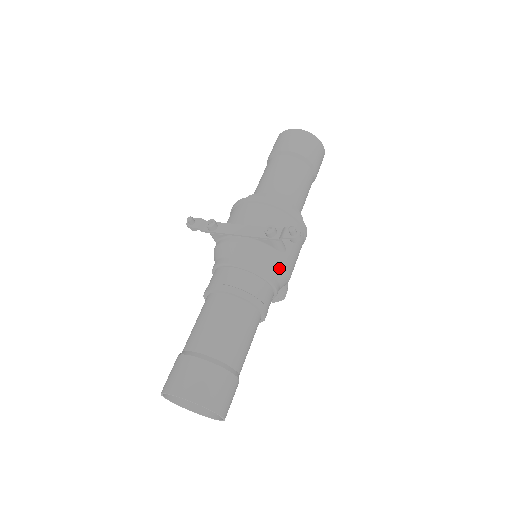
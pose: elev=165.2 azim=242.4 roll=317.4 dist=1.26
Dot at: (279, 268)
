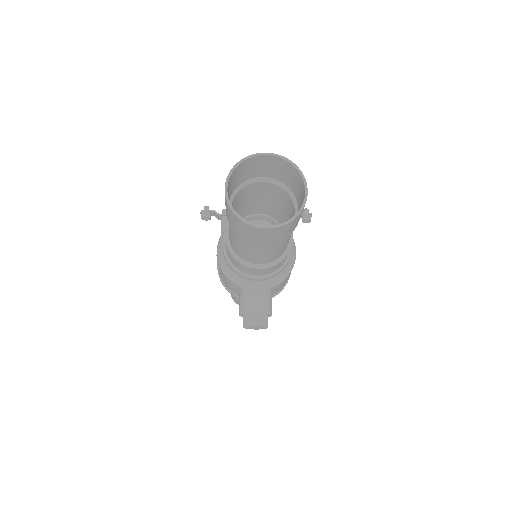
Dot at: occluded
